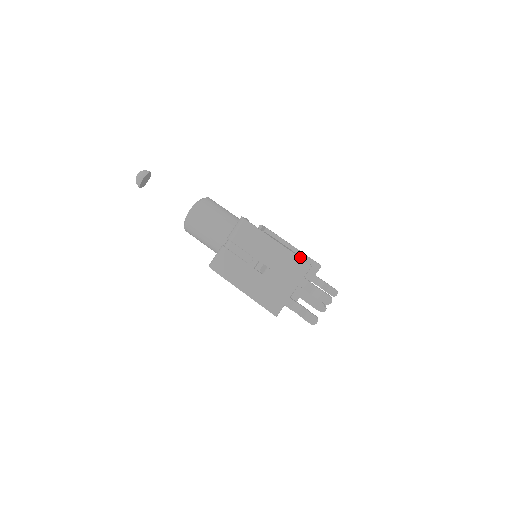
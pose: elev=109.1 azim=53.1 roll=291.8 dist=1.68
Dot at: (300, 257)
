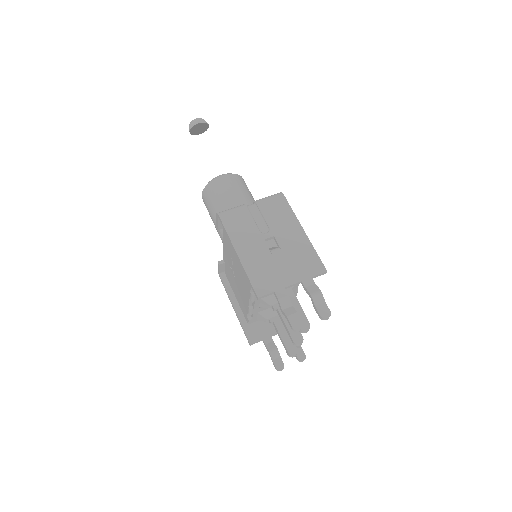
Dot at: (319, 258)
